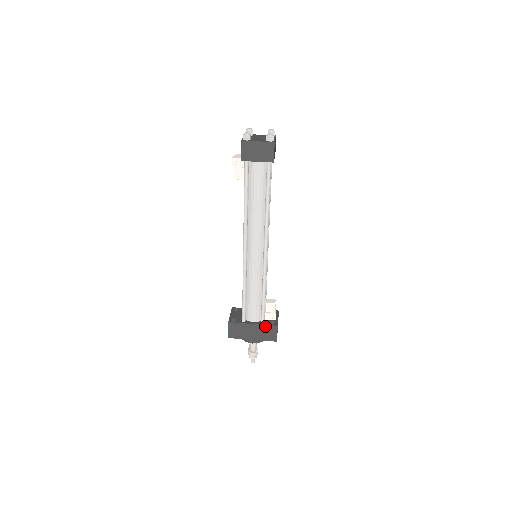
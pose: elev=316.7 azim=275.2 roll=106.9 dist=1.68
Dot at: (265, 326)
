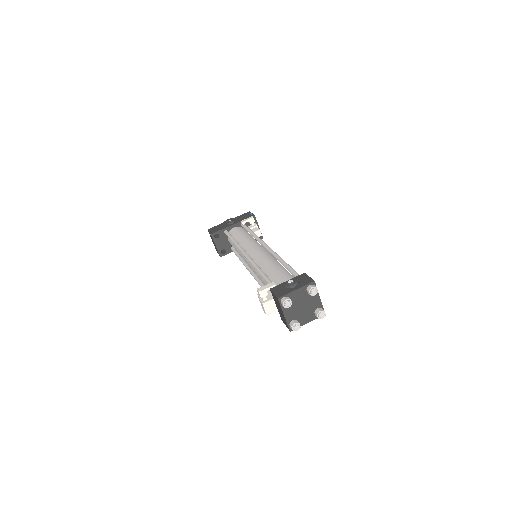
Dot at: occluded
